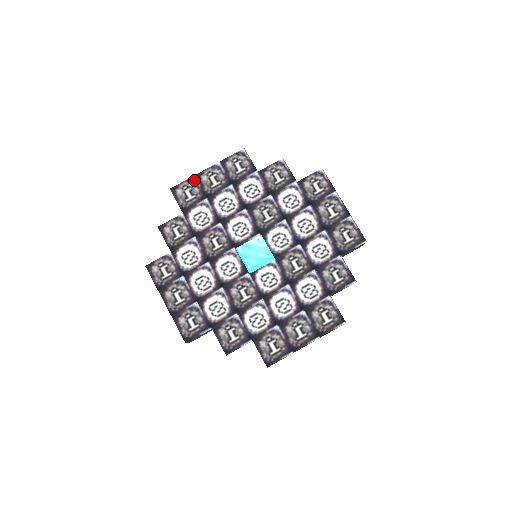
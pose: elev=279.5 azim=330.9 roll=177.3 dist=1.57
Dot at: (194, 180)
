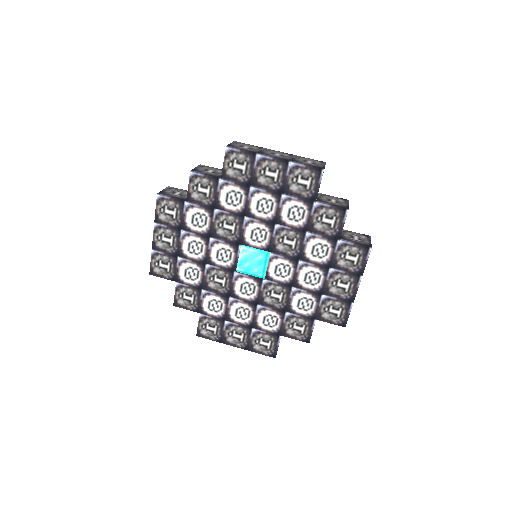
Dot at: (155, 253)
